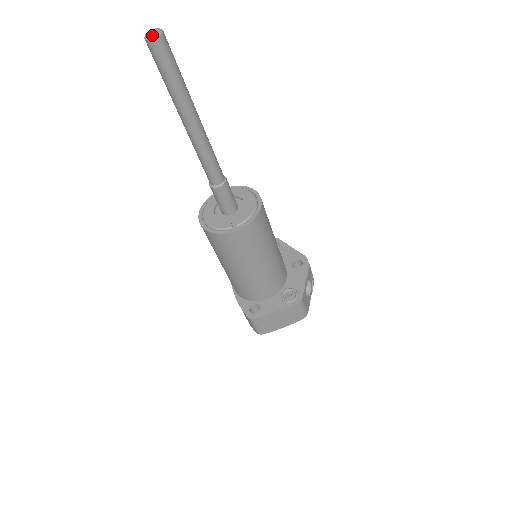
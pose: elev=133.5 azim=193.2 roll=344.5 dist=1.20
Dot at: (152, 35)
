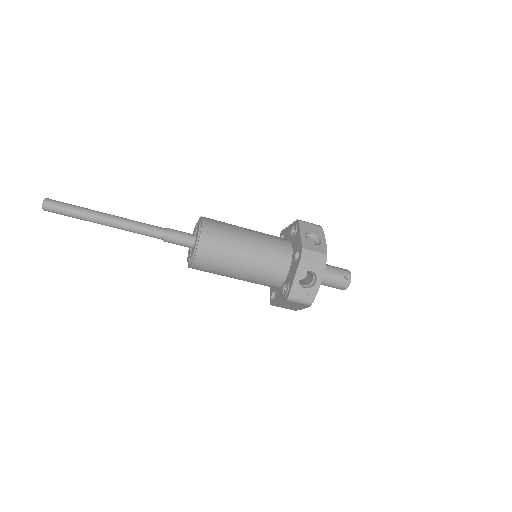
Dot at: (42, 208)
